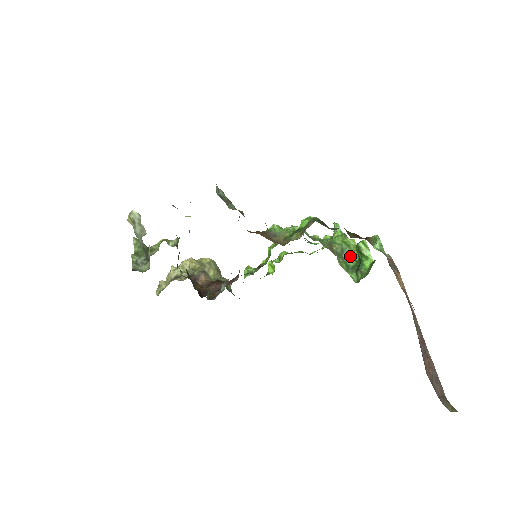
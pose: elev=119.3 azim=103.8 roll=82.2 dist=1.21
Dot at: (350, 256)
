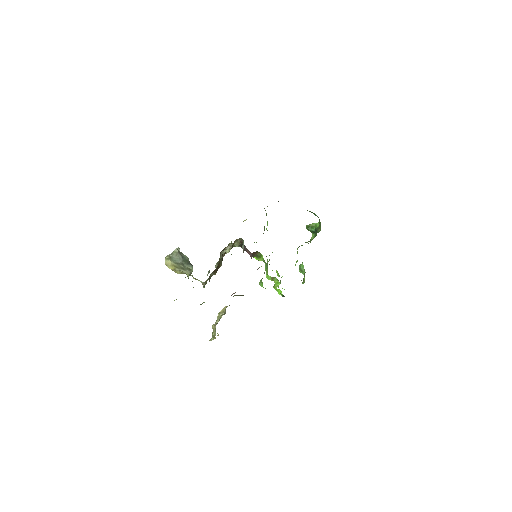
Dot at: (310, 240)
